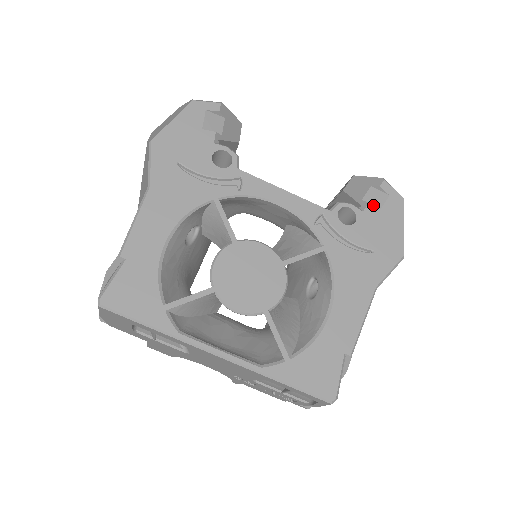
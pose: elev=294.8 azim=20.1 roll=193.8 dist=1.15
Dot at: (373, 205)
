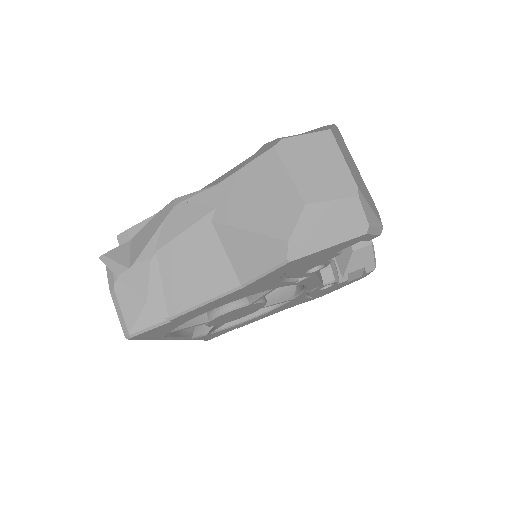
Dot at: (348, 279)
